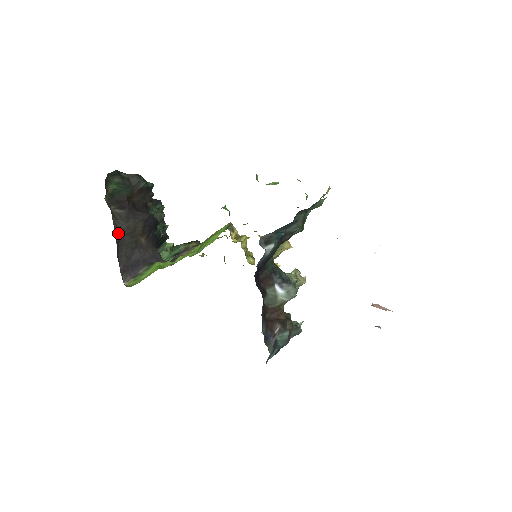
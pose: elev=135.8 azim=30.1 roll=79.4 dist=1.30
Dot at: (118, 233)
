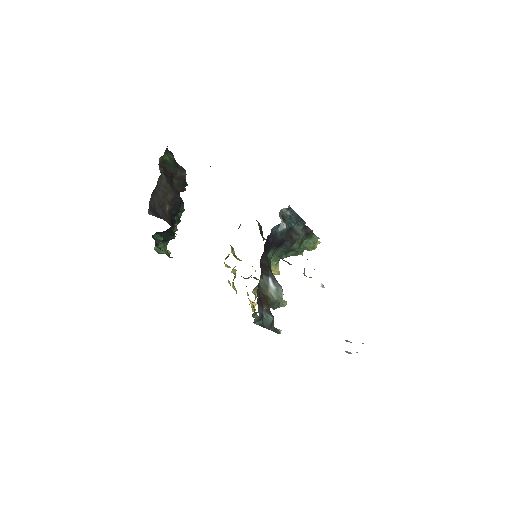
Dot at: (159, 182)
